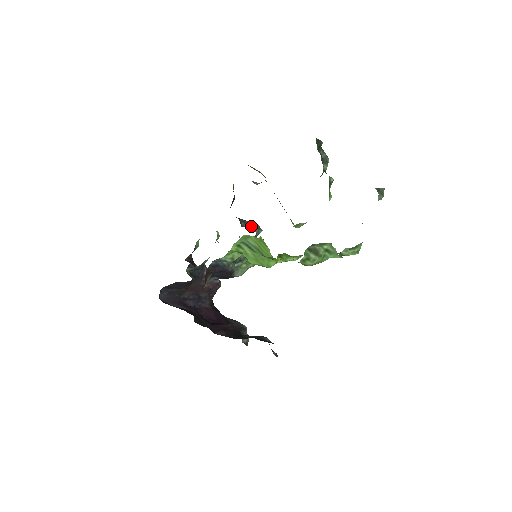
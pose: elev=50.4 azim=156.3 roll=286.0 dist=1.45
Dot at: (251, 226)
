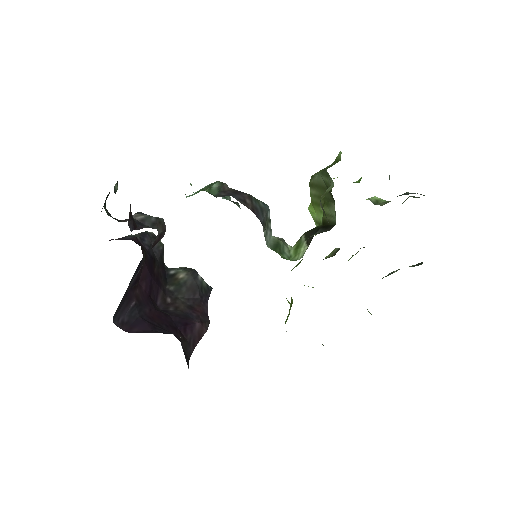
Dot at: (282, 250)
